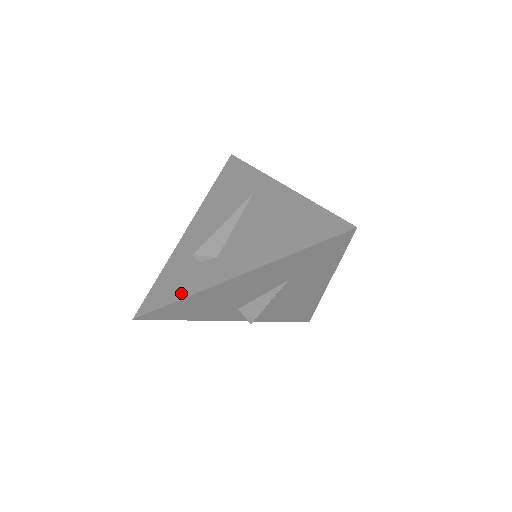
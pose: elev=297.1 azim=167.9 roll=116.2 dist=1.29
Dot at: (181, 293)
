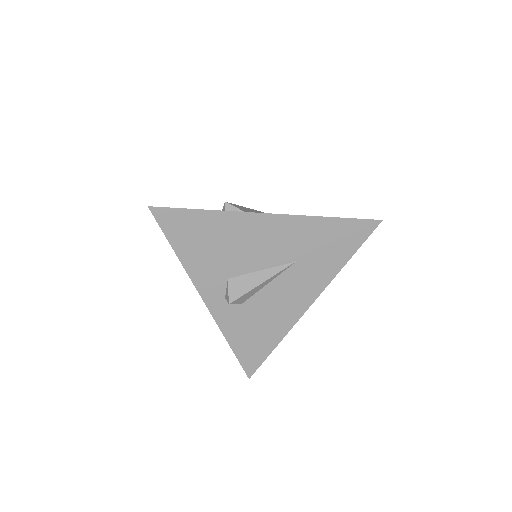
Dot at: occluded
